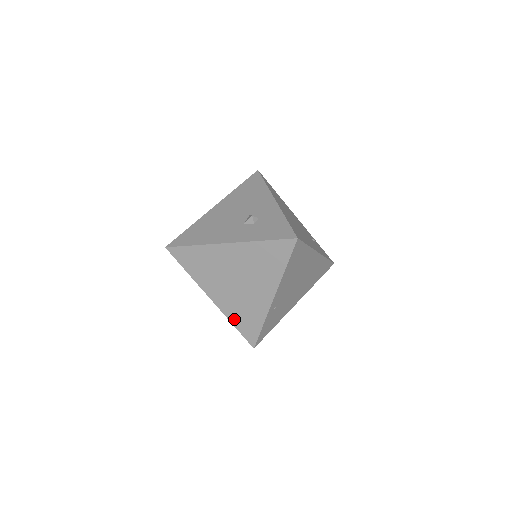
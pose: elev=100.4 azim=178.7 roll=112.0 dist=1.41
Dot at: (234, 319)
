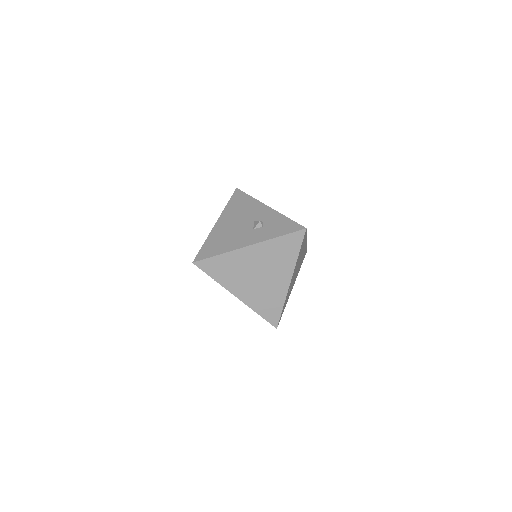
Dot at: (258, 309)
